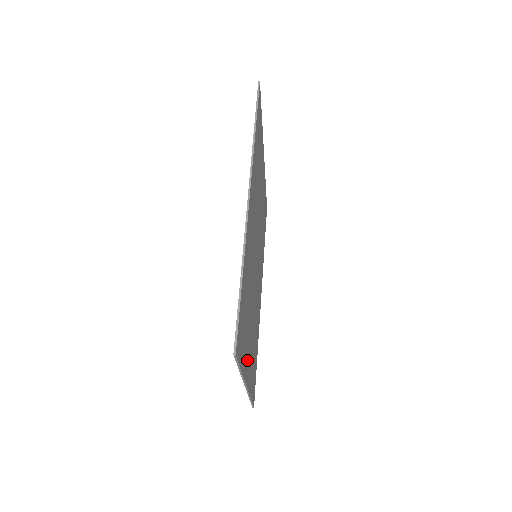
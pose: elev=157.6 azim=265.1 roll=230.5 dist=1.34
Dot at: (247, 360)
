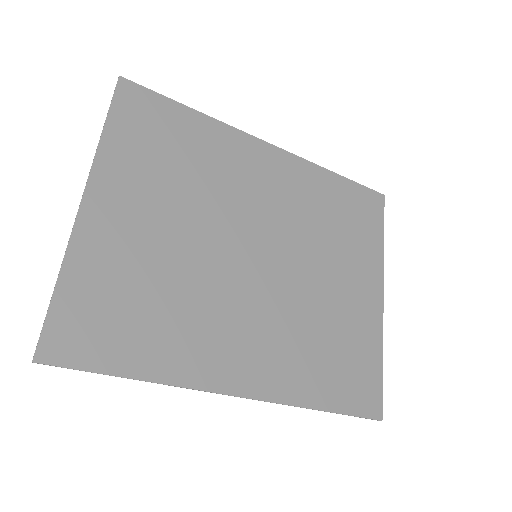
Dot at: (118, 190)
